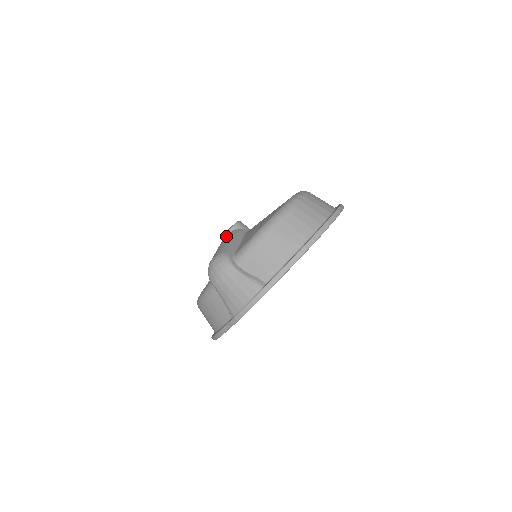
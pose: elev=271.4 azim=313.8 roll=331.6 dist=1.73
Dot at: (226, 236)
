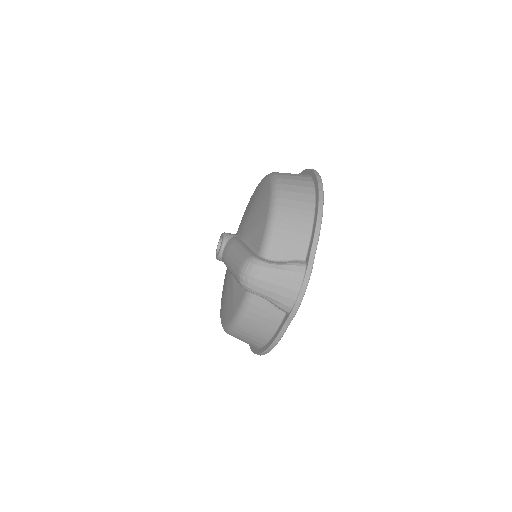
Dot at: (226, 249)
